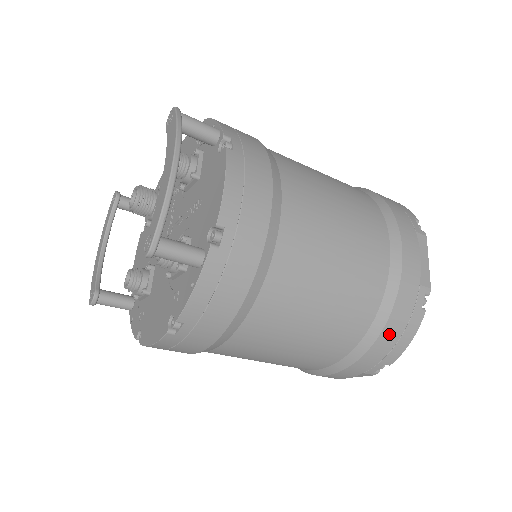
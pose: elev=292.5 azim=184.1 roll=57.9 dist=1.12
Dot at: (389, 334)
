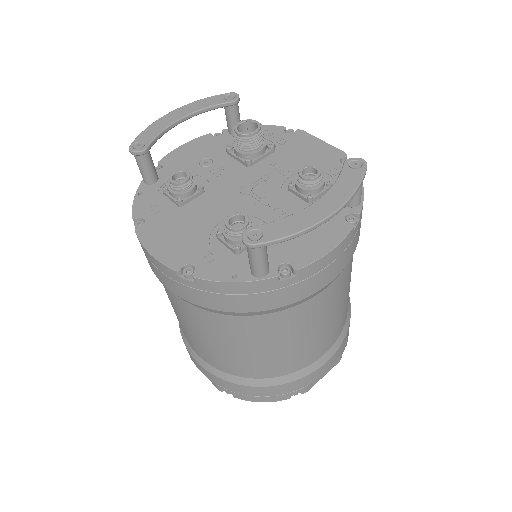
Dot at: (261, 391)
